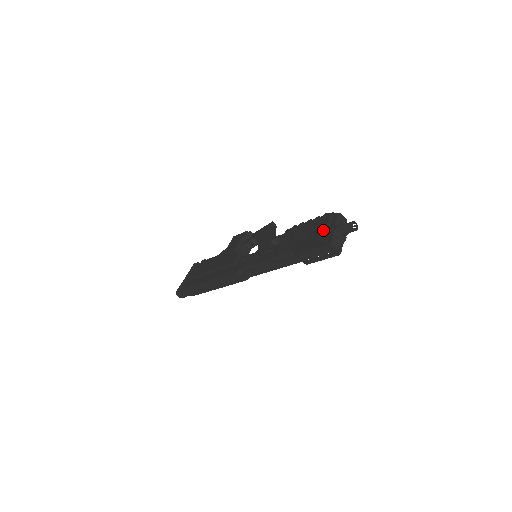
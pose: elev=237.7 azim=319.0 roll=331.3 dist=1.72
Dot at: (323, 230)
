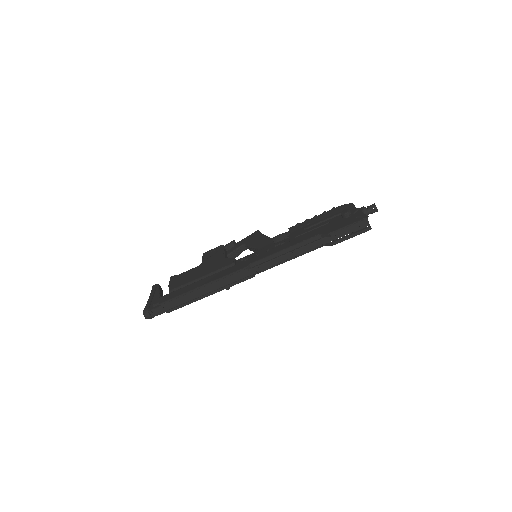
Dot at: (350, 211)
